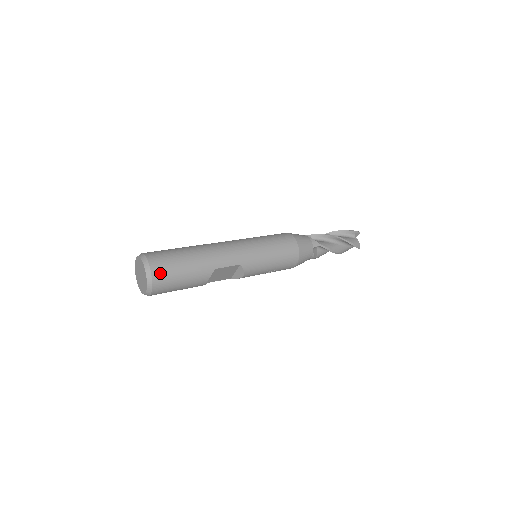
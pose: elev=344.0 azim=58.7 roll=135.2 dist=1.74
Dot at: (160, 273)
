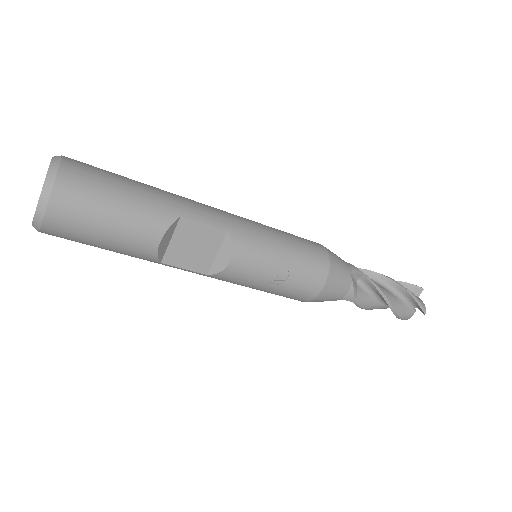
Dot at: (76, 174)
